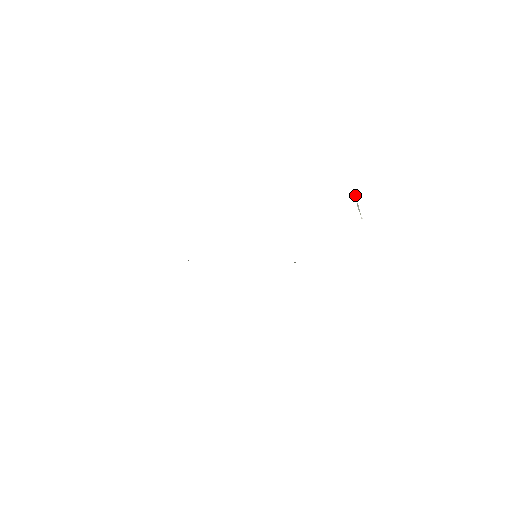
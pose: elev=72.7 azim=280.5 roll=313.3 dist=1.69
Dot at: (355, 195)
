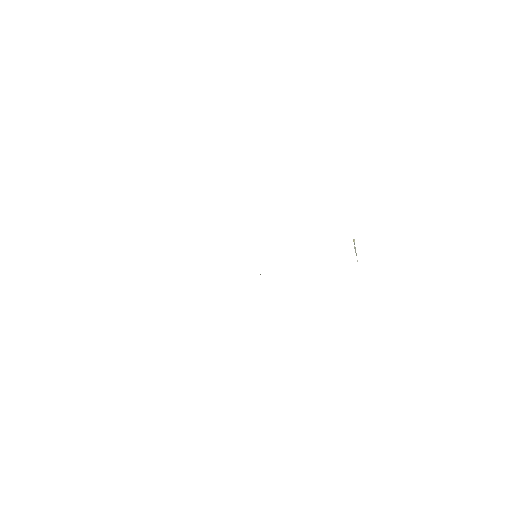
Dot at: occluded
